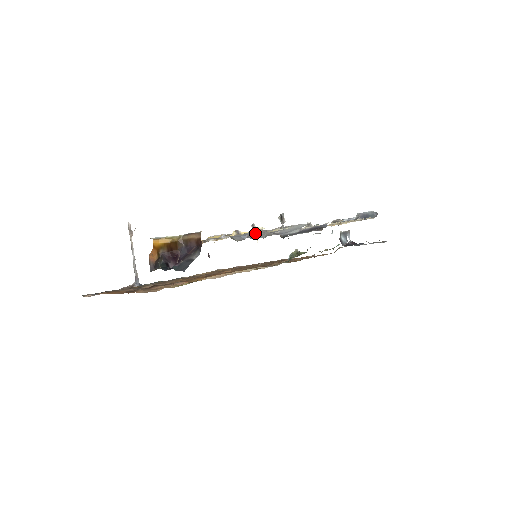
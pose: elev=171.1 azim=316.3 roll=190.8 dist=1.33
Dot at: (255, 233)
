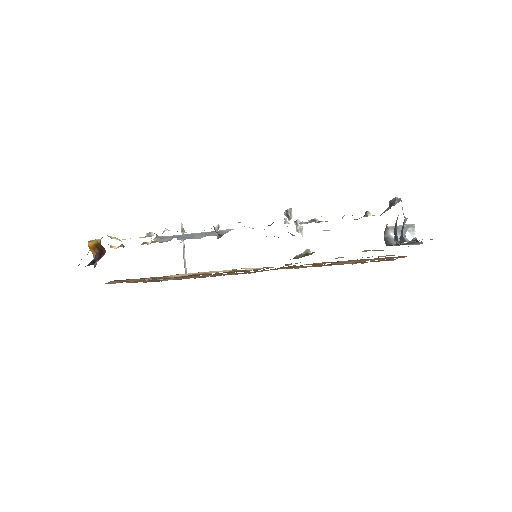
Dot at: (199, 233)
